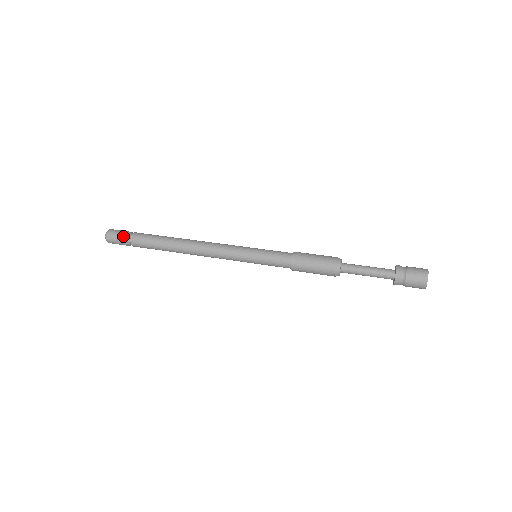
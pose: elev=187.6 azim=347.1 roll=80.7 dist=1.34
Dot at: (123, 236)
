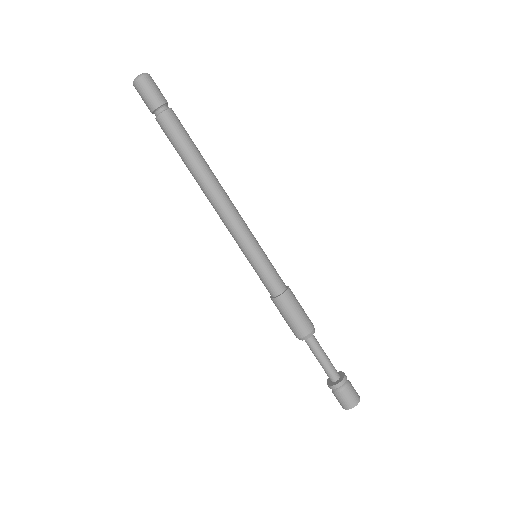
Dot at: (155, 101)
